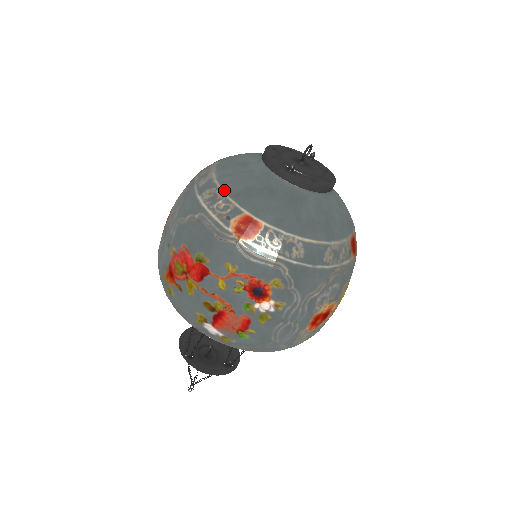
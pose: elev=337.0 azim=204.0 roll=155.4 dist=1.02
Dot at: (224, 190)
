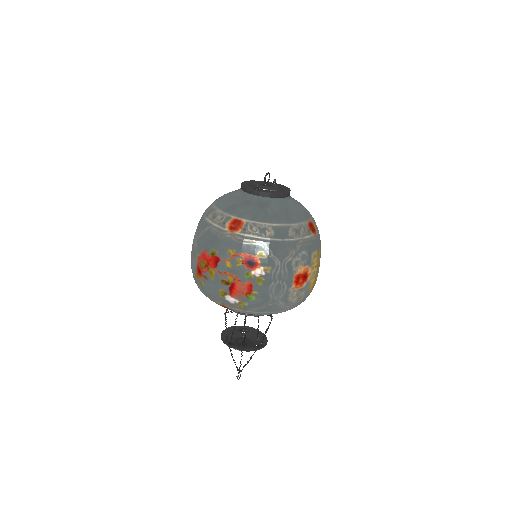
Dot at: (220, 210)
